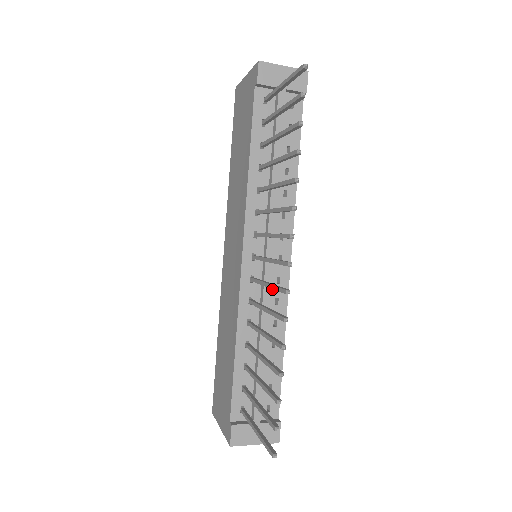
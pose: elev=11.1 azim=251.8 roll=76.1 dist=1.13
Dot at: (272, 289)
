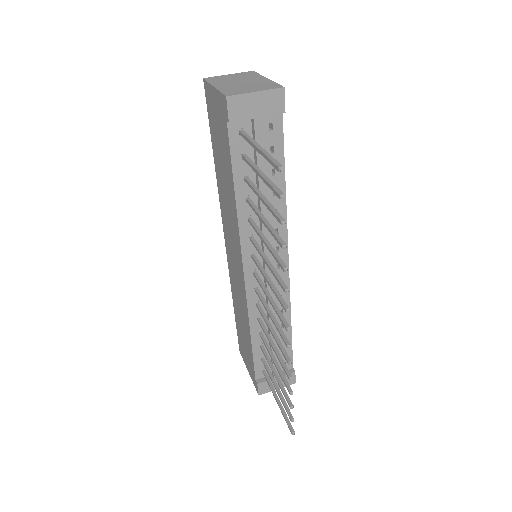
Dot at: occluded
